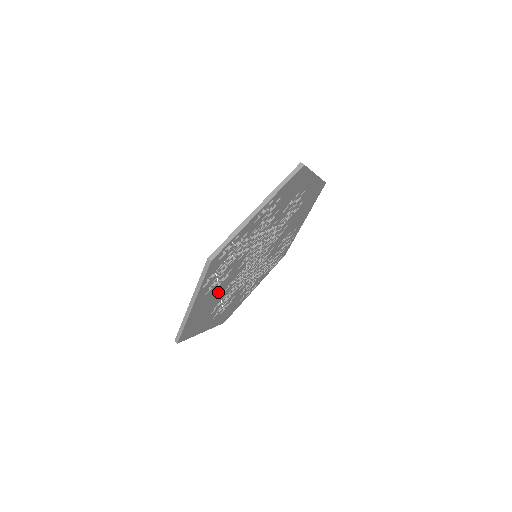
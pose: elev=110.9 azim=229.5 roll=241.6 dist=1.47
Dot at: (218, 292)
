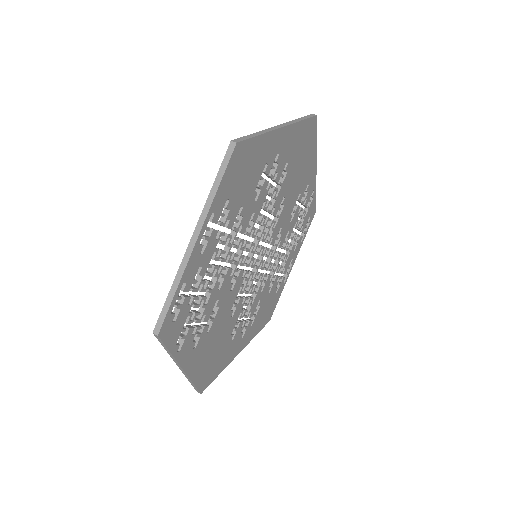
Dot at: (219, 326)
